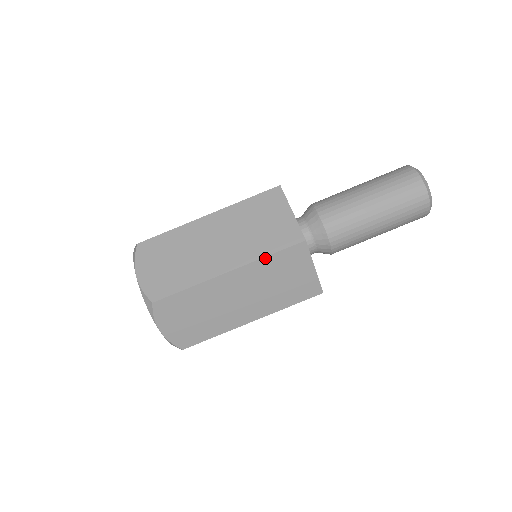
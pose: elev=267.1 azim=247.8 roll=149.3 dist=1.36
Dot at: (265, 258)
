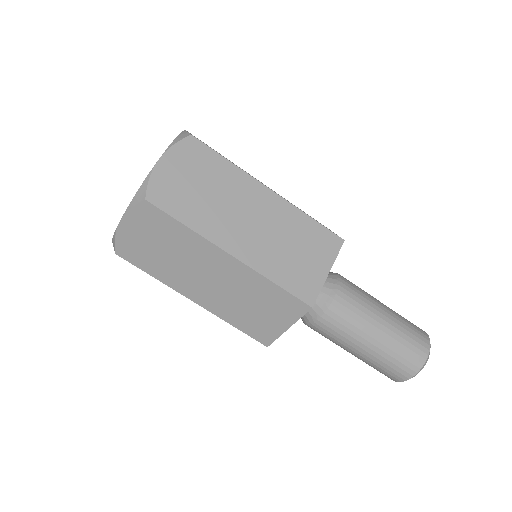
Dot at: (229, 323)
